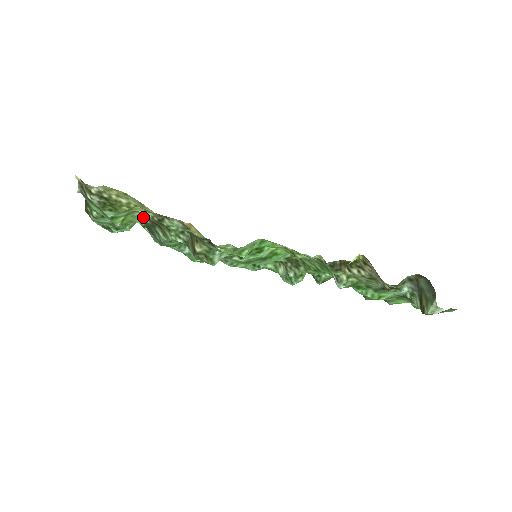
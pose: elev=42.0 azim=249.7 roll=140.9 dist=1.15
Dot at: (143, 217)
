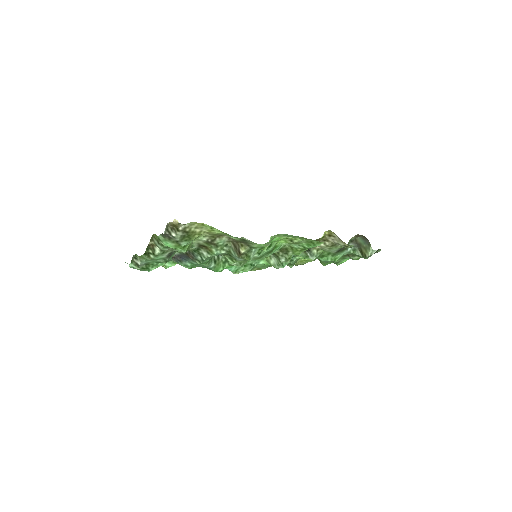
Dot at: (194, 244)
